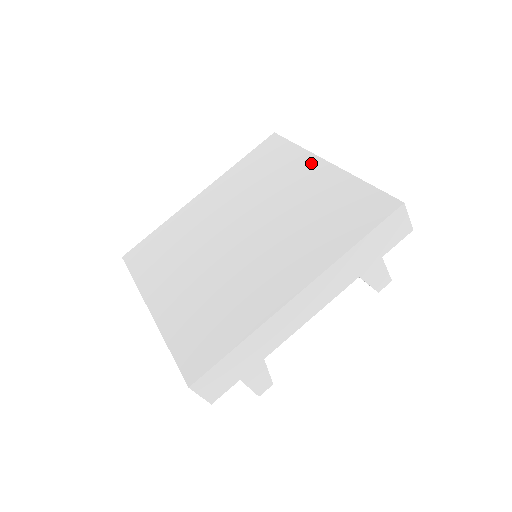
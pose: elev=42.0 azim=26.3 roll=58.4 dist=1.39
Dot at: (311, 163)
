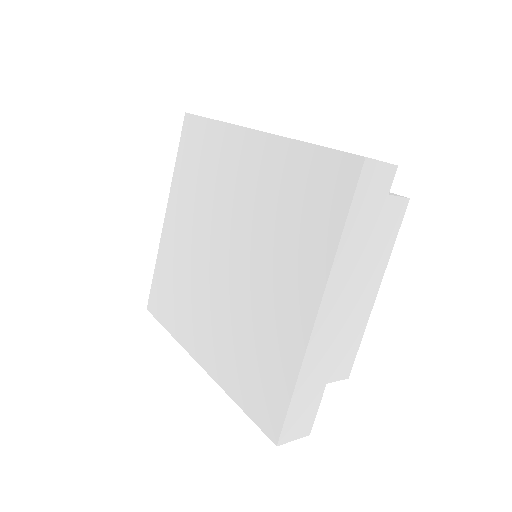
Dot at: (311, 288)
